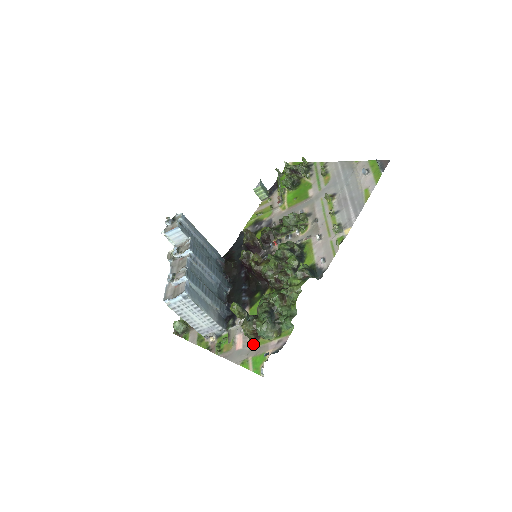
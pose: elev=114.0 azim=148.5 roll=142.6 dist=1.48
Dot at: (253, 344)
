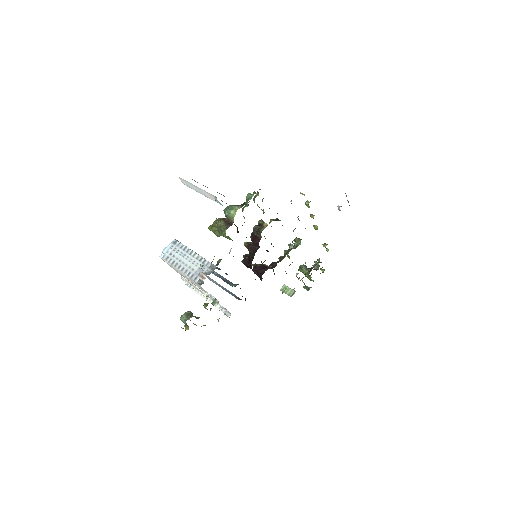
Dot at: (226, 229)
